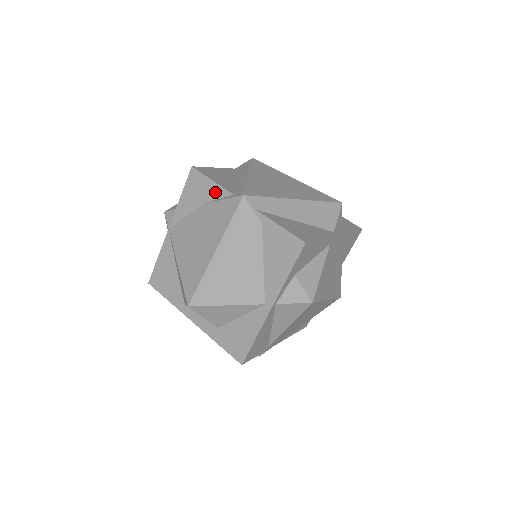
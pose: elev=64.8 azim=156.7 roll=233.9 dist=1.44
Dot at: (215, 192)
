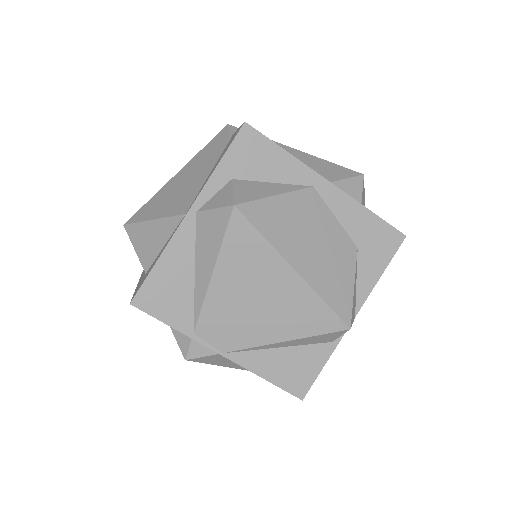
Dot at: occluded
